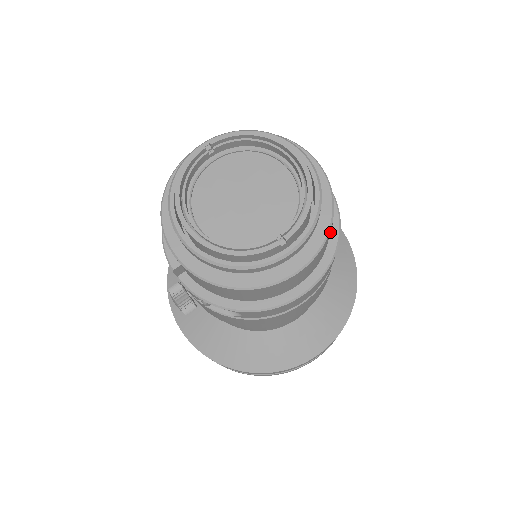
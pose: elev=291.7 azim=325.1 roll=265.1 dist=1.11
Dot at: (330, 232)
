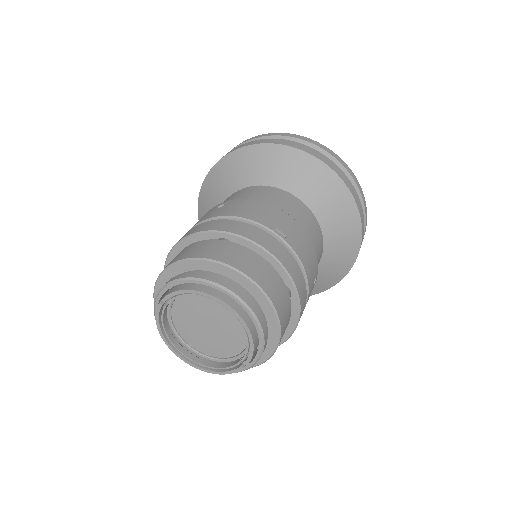
Dot at: (291, 299)
